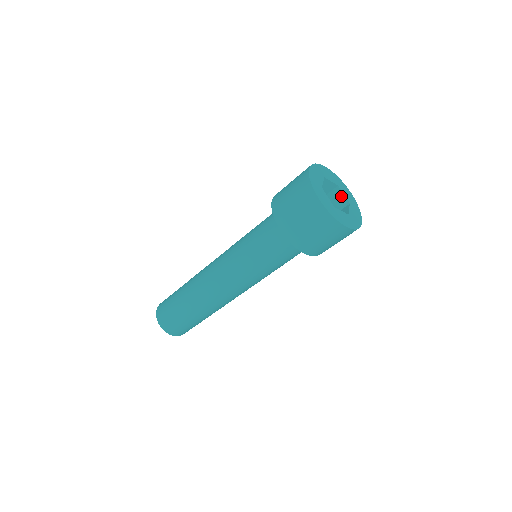
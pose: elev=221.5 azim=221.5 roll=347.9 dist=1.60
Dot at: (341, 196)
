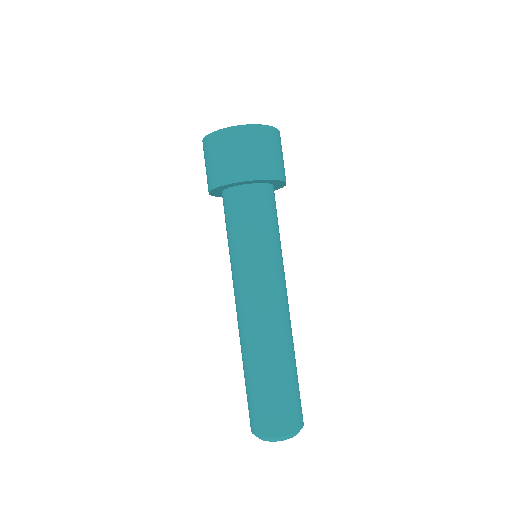
Dot at: occluded
